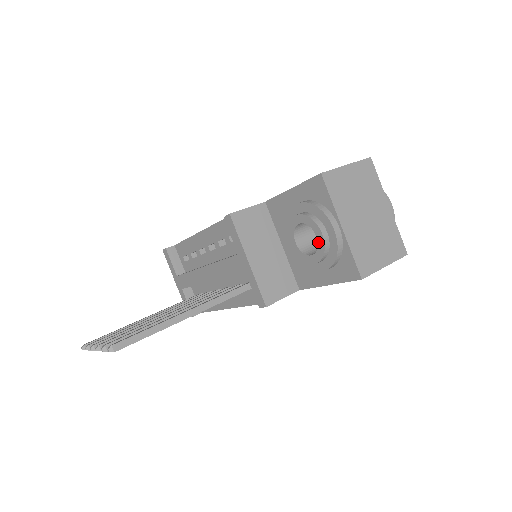
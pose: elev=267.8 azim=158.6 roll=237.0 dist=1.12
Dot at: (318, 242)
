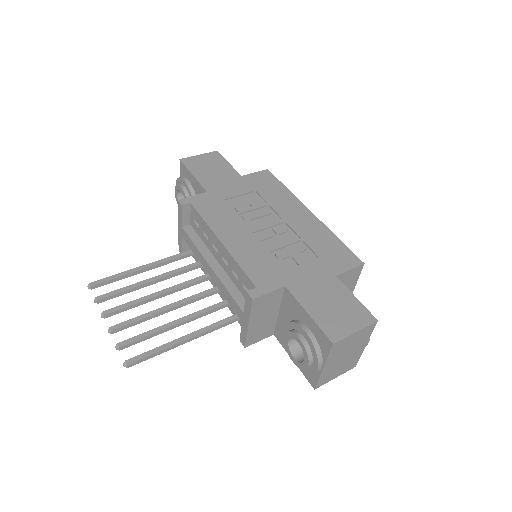
Dot at: (302, 363)
